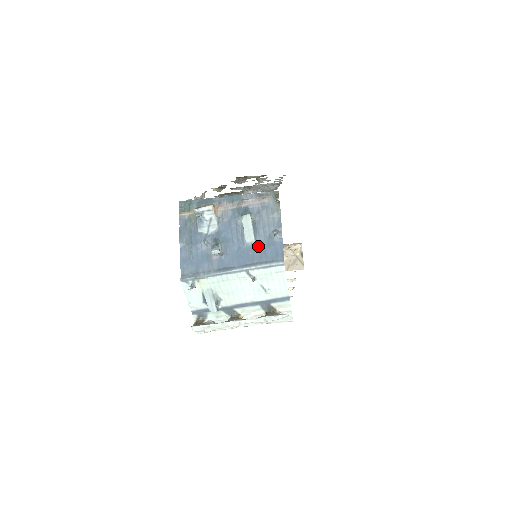
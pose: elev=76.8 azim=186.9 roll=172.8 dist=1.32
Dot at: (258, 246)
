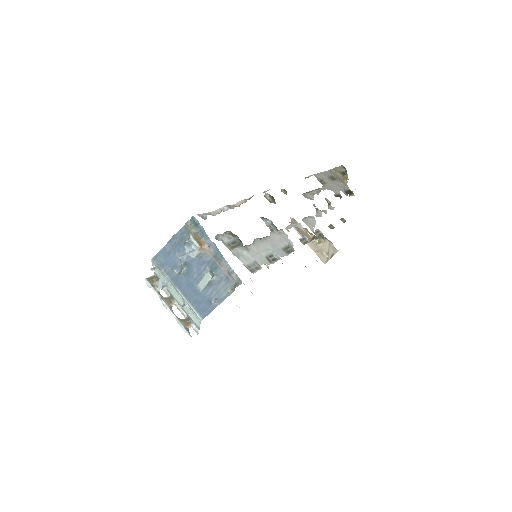
Dot at: (201, 295)
